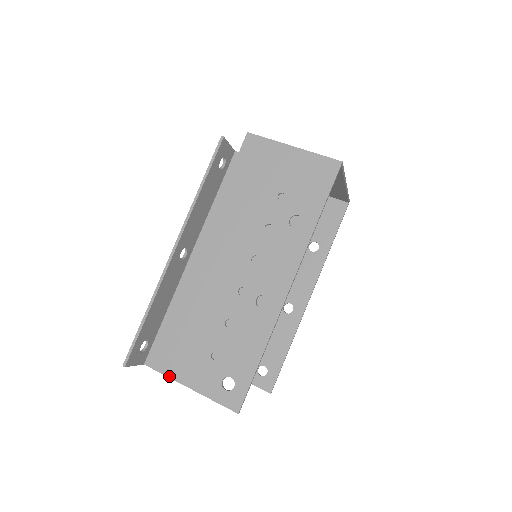
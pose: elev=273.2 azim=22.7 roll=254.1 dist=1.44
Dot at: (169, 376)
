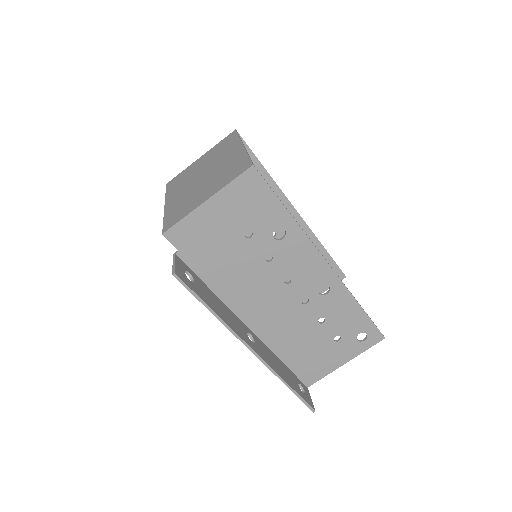
Dot at: occluded
